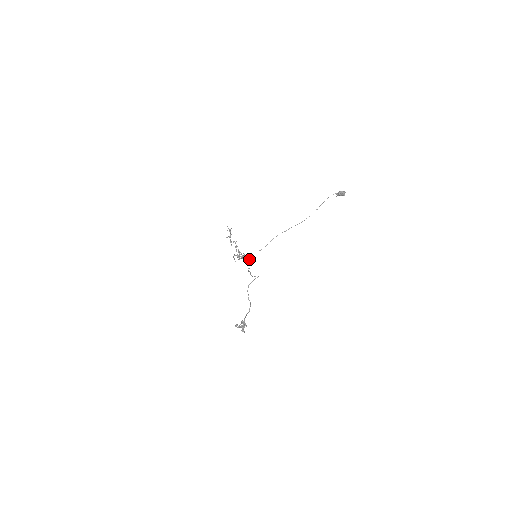
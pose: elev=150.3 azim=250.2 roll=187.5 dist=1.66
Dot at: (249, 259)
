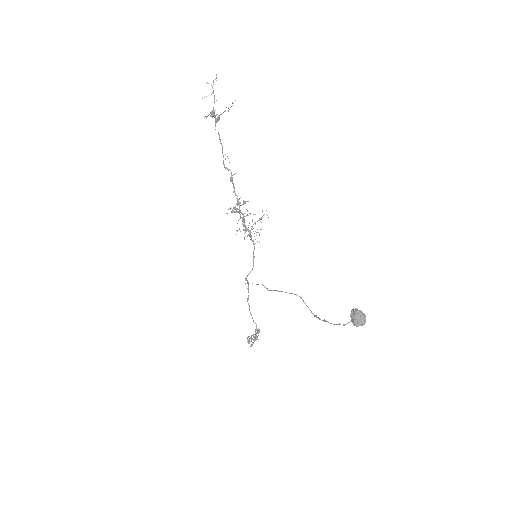
Dot at: occluded
